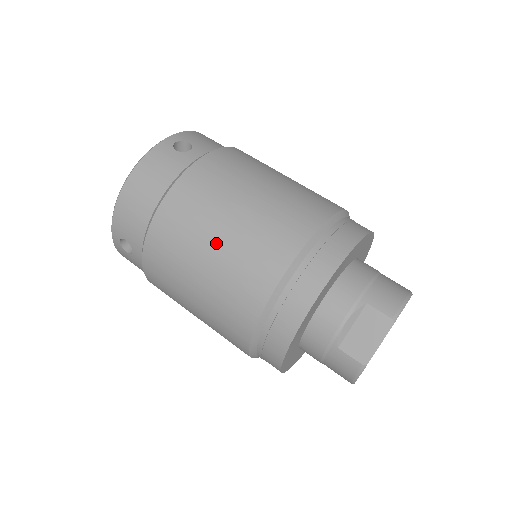
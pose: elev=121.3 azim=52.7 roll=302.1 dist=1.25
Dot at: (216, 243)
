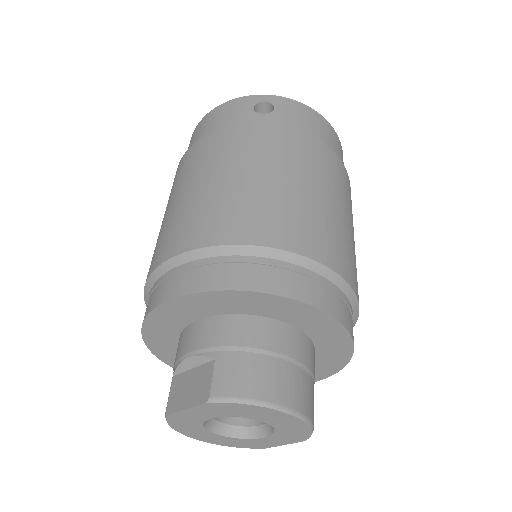
Dot at: (180, 197)
